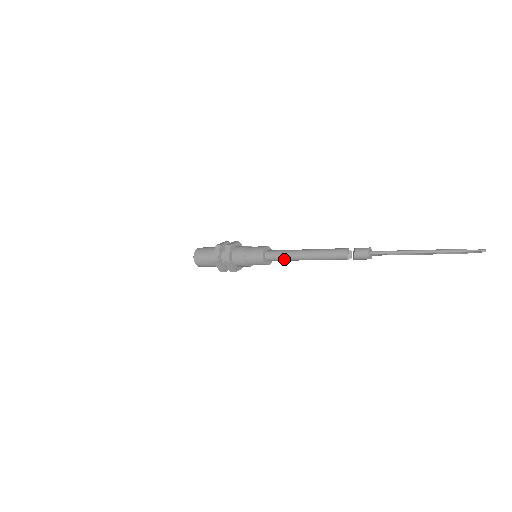
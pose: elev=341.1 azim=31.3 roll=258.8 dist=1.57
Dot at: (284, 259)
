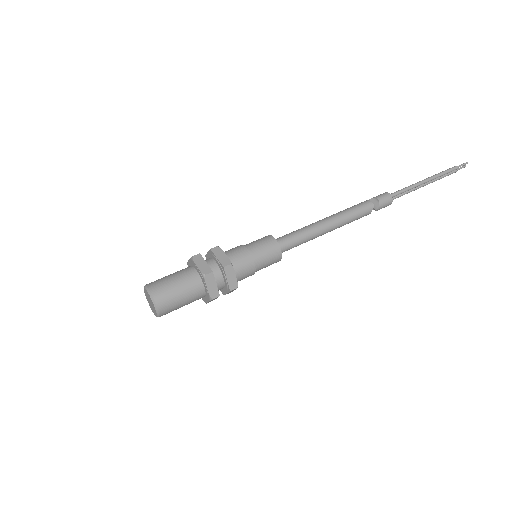
Dot at: (302, 239)
